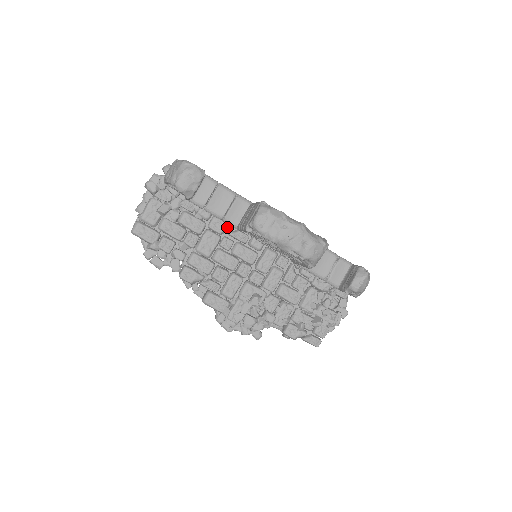
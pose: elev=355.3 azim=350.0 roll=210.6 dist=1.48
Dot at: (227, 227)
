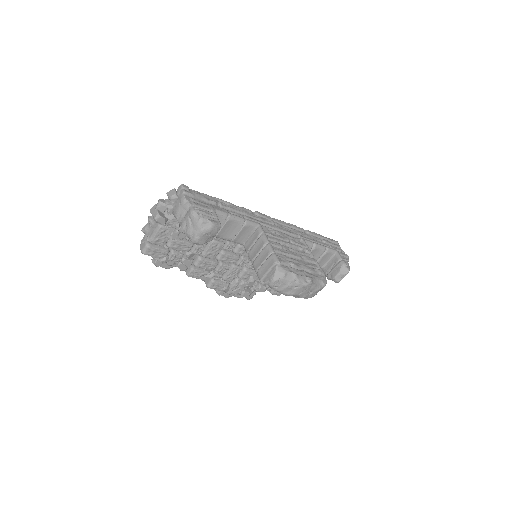
Dot at: occluded
